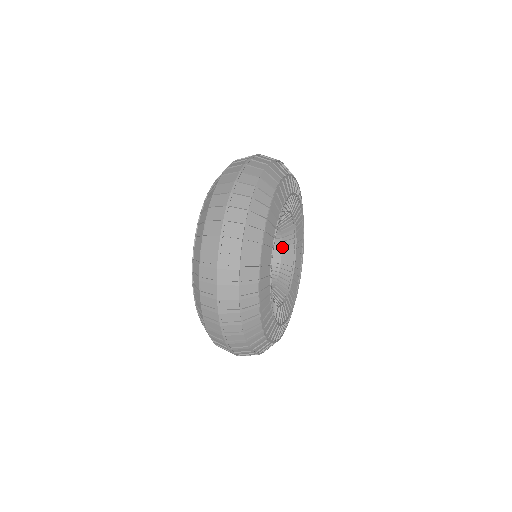
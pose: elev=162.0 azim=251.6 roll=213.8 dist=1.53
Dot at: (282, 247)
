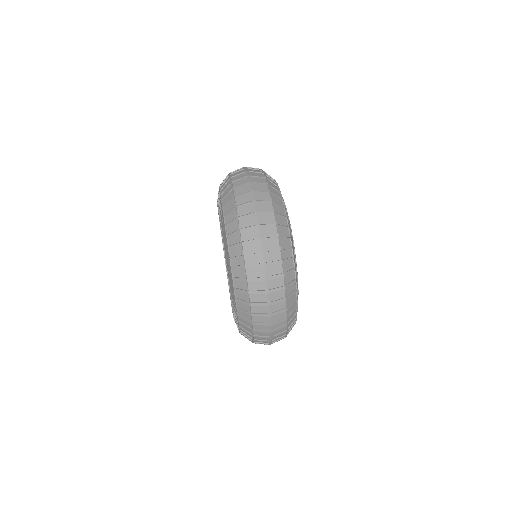
Dot at: occluded
